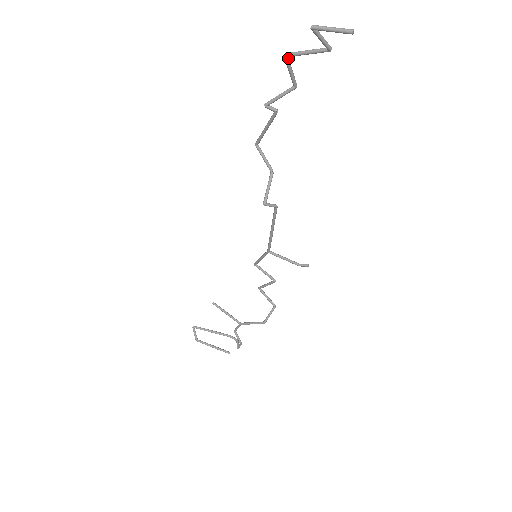
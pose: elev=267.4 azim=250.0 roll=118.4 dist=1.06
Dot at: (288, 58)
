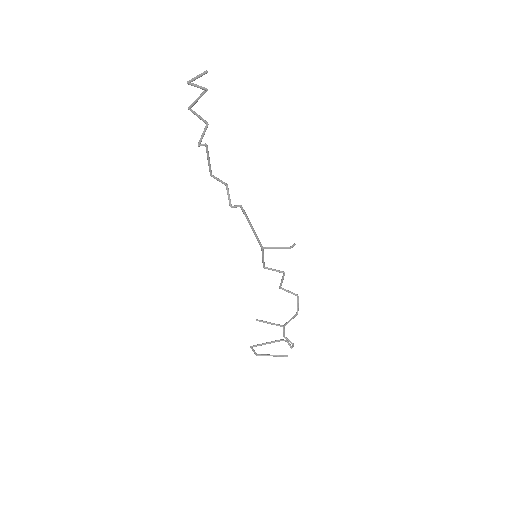
Dot at: (191, 109)
